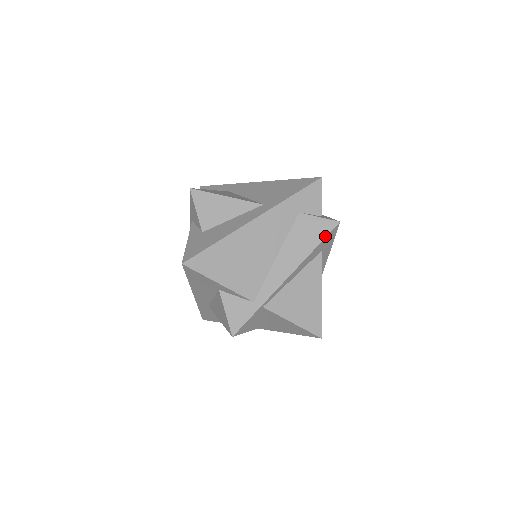
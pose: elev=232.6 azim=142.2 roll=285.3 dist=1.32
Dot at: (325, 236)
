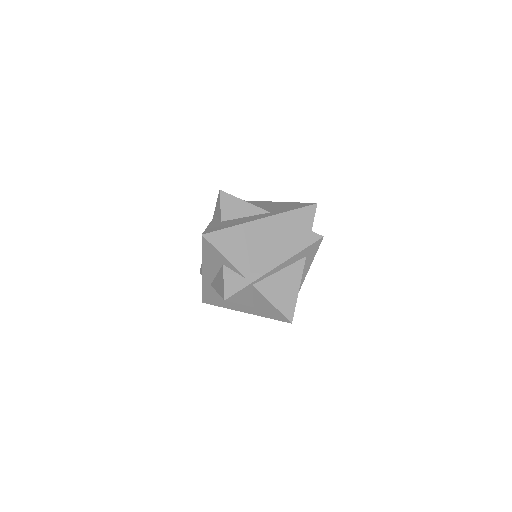
Dot at: (310, 244)
